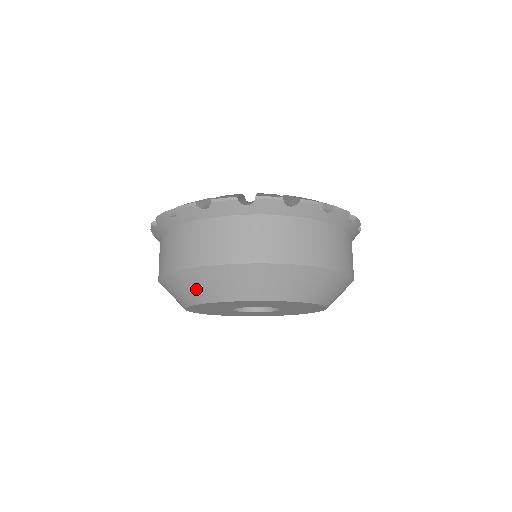
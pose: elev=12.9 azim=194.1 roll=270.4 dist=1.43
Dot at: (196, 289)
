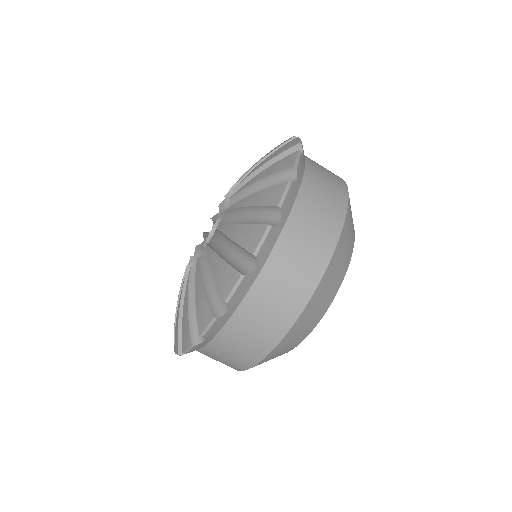
Dot at: occluded
